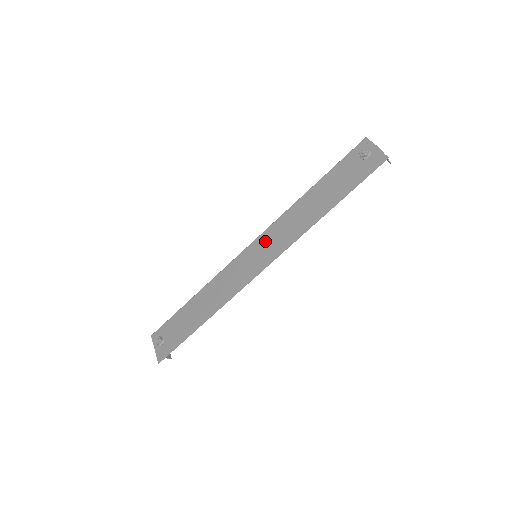
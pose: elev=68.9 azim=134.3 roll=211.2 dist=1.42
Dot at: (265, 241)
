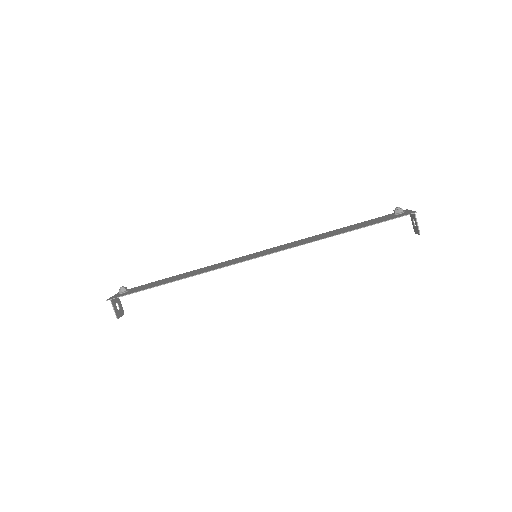
Dot at: (272, 249)
